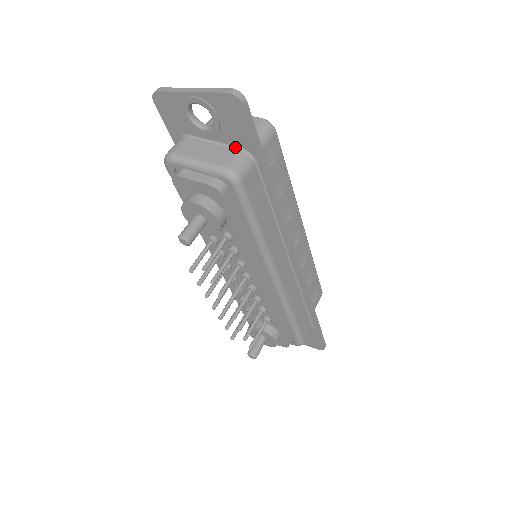
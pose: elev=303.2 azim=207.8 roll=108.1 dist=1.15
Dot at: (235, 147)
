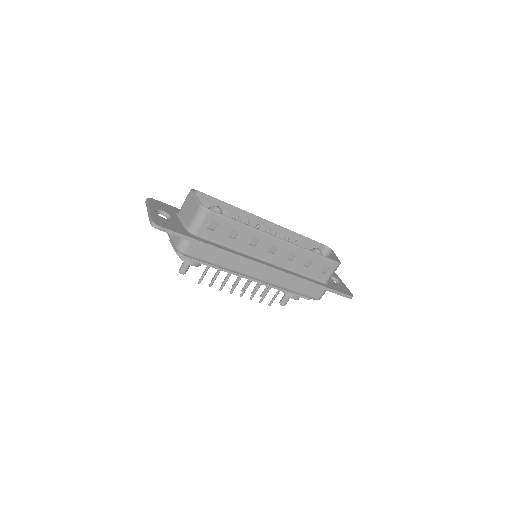
Dot at: occluded
